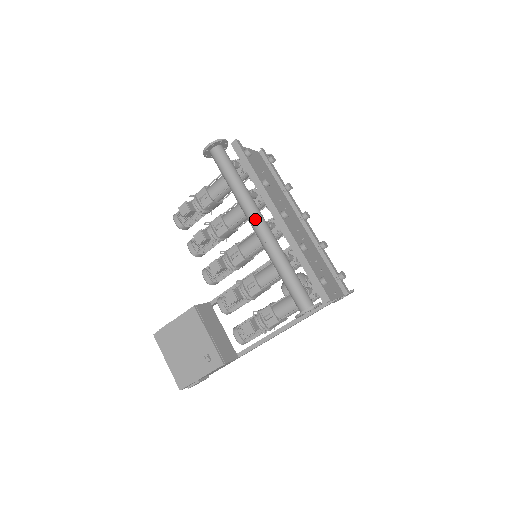
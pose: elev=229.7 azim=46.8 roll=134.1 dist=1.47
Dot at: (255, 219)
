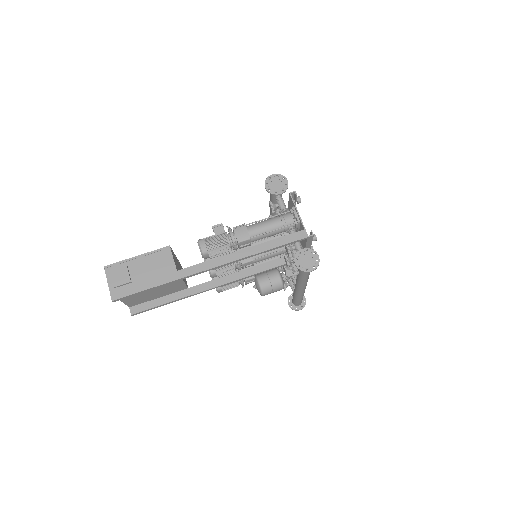
Dot at: occluded
